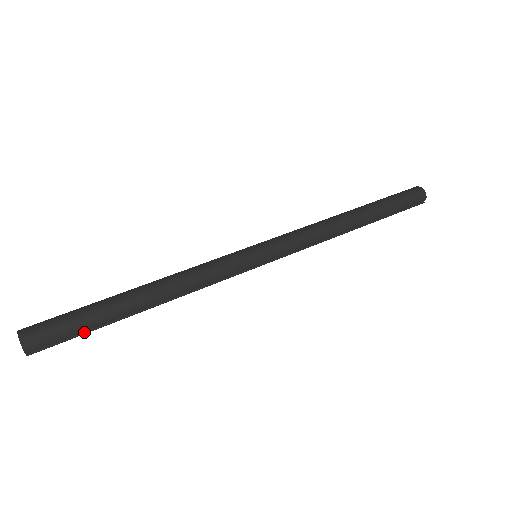
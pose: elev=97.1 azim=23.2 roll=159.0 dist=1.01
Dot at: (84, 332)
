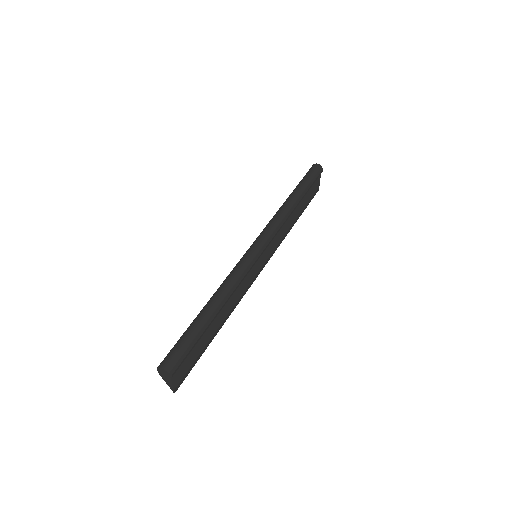
Dot at: (193, 345)
